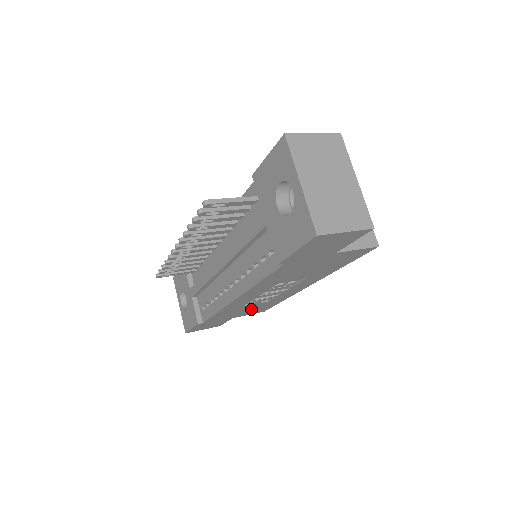
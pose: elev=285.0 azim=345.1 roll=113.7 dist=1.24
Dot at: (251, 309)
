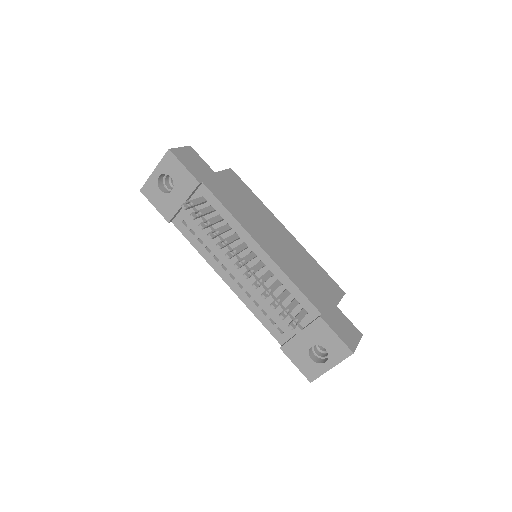
Dot at: occluded
